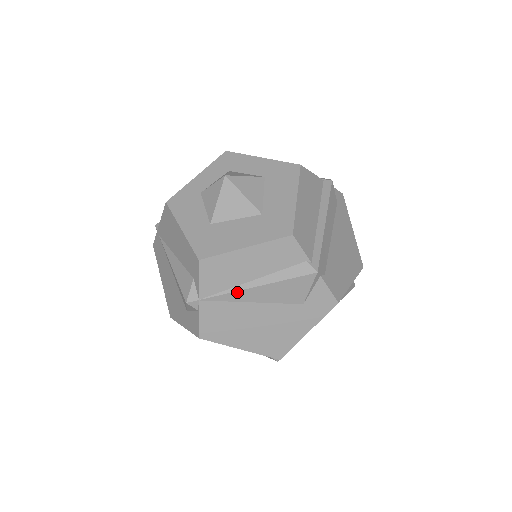
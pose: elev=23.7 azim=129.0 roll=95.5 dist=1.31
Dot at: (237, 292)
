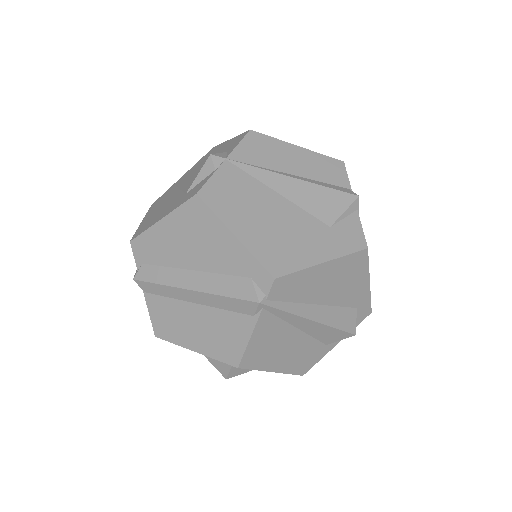
Dot at: (270, 172)
